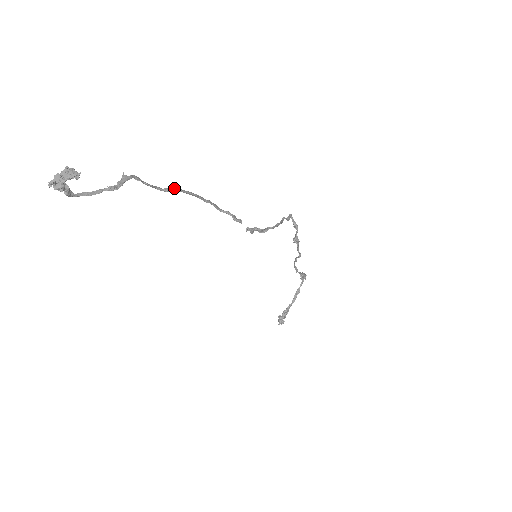
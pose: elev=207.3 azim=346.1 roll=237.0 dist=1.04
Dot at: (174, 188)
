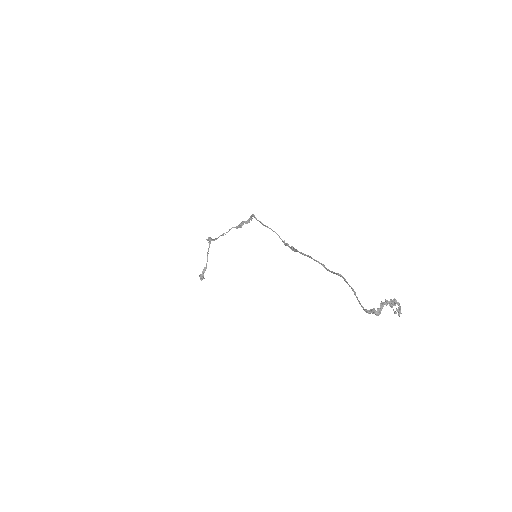
Dot at: occluded
